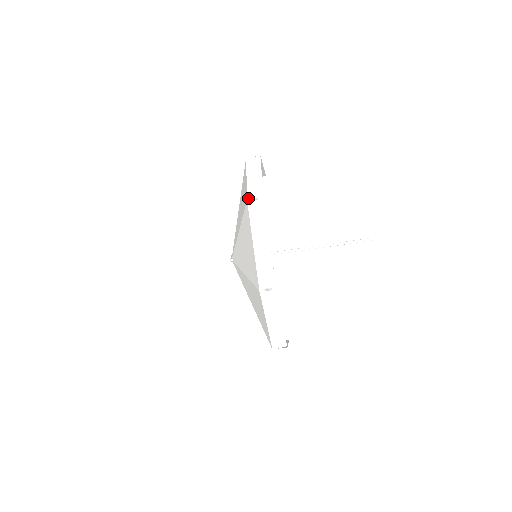
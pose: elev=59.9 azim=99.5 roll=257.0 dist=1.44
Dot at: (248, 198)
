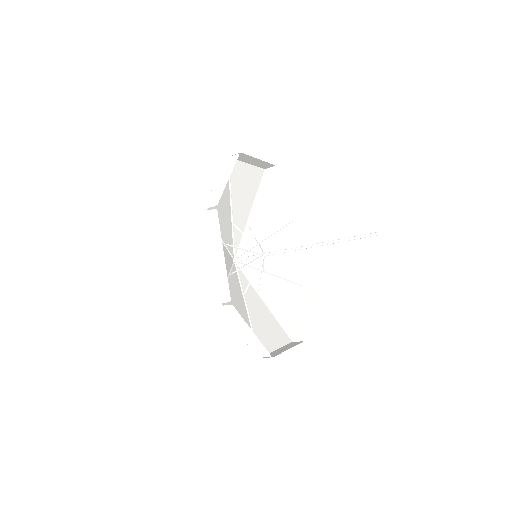
Dot at: (258, 357)
